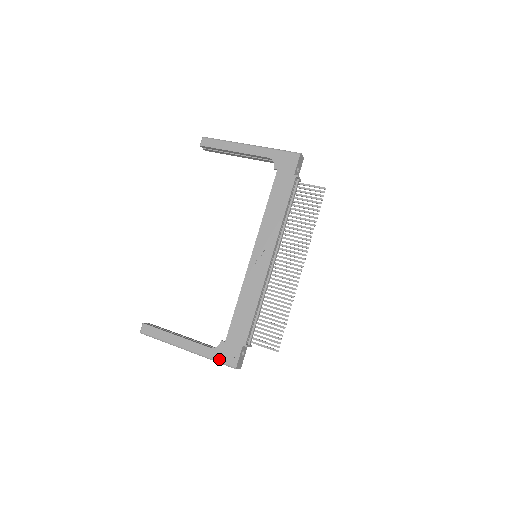
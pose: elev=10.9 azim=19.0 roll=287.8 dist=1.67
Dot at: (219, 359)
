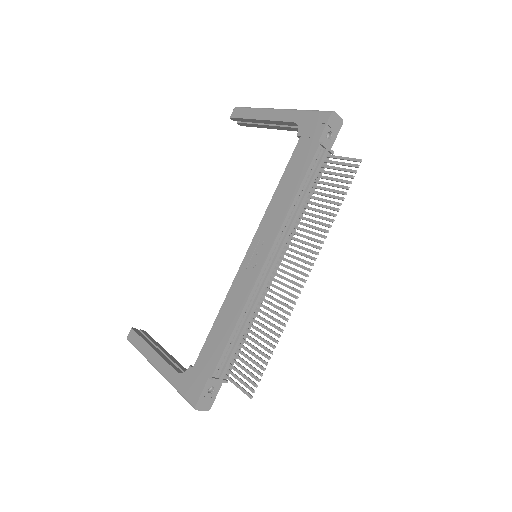
Dot at: (182, 390)
